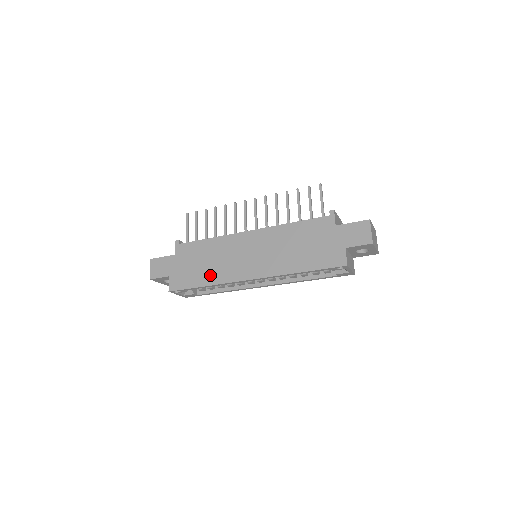
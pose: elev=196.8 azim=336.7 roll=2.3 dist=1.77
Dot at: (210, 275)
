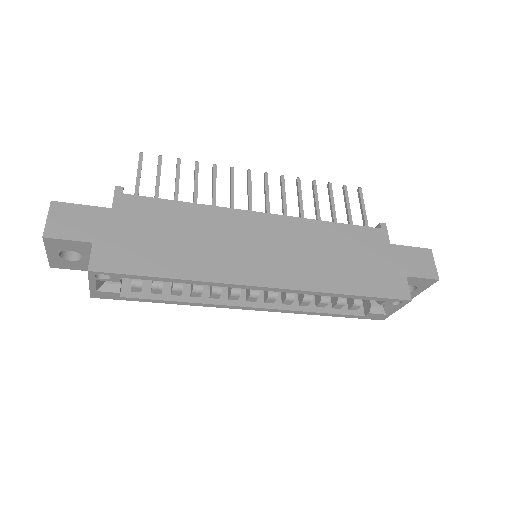
Dot at: (187, 261)
